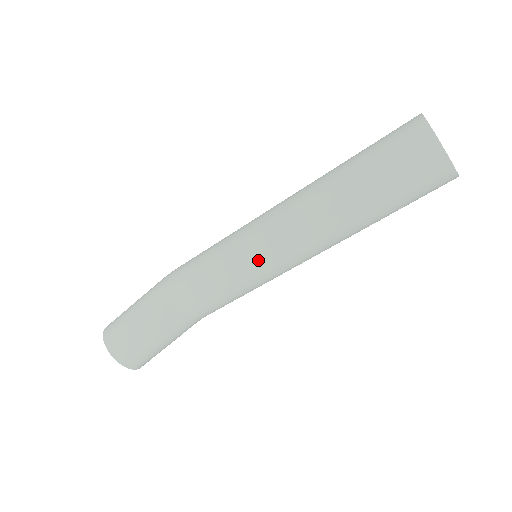
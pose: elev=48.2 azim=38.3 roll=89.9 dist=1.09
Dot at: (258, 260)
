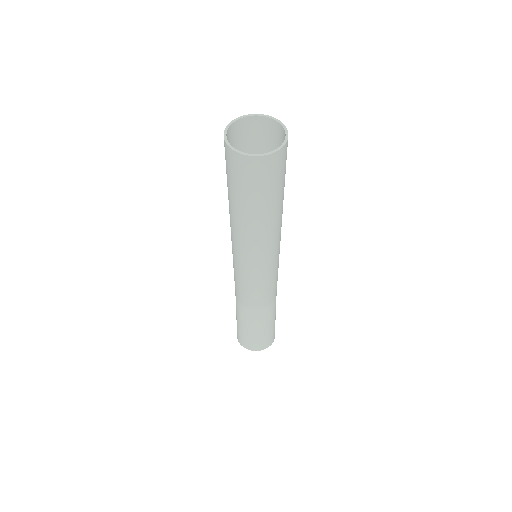
Dot at: (246, 267)
